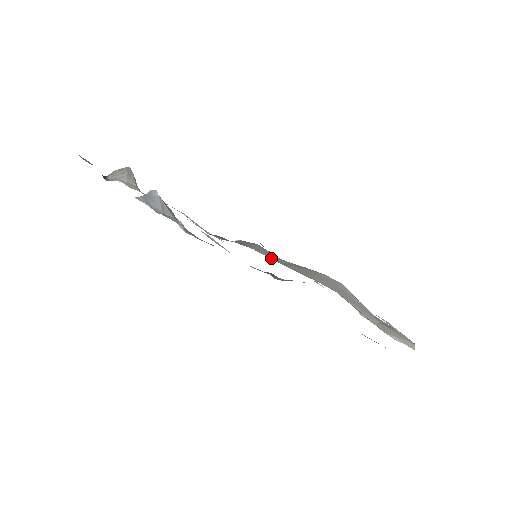
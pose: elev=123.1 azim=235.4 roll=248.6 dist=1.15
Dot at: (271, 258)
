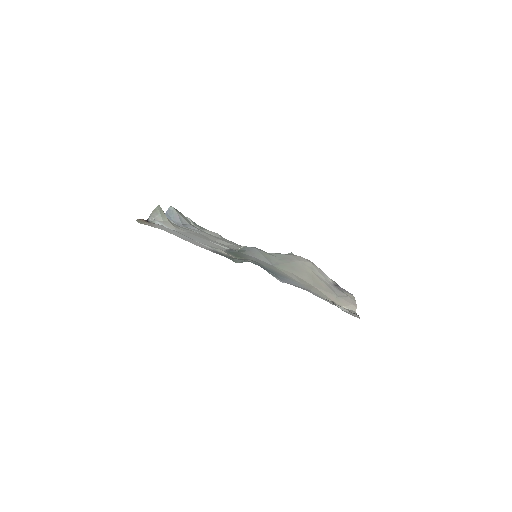
Dot at: (268, 263)
